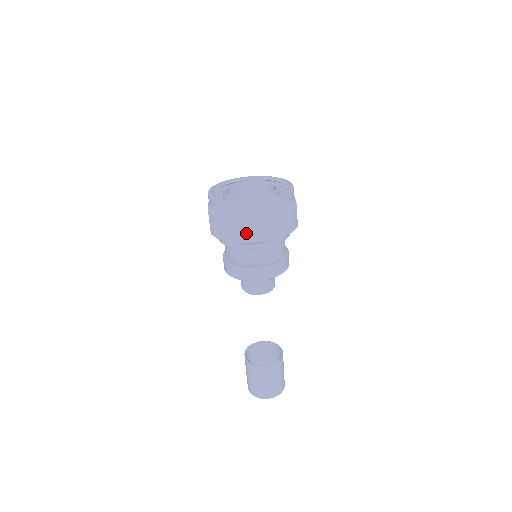
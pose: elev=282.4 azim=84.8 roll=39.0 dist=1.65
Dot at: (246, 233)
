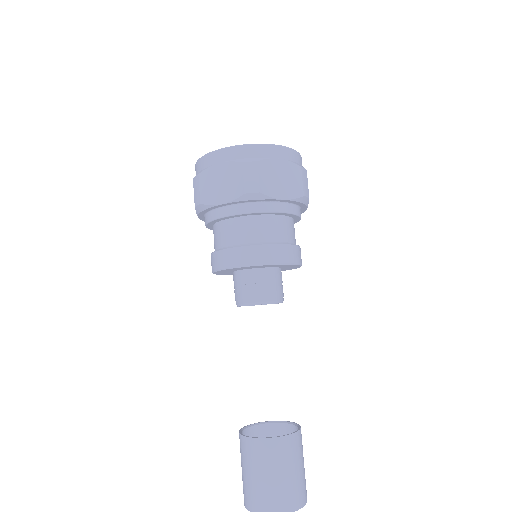
Dot at: (239, 182)
